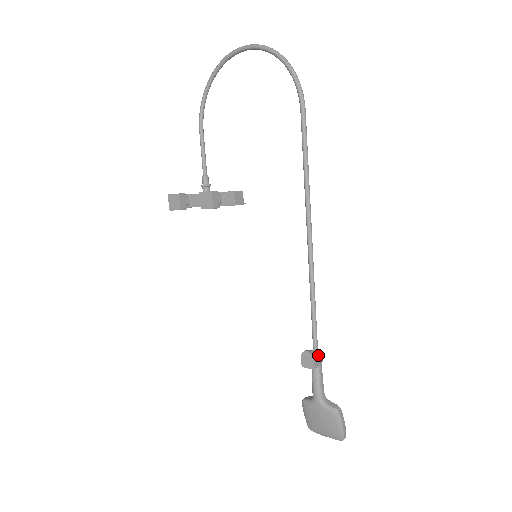
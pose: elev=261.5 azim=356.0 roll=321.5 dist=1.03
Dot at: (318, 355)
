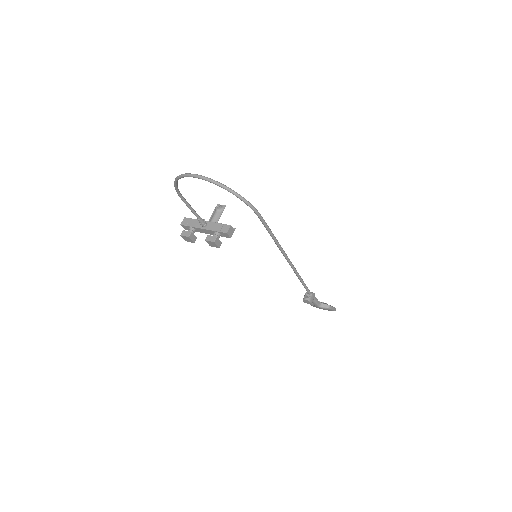
Dot at: (312, 297)
